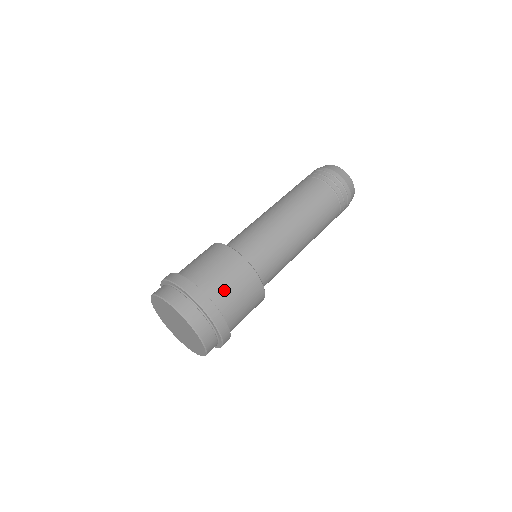
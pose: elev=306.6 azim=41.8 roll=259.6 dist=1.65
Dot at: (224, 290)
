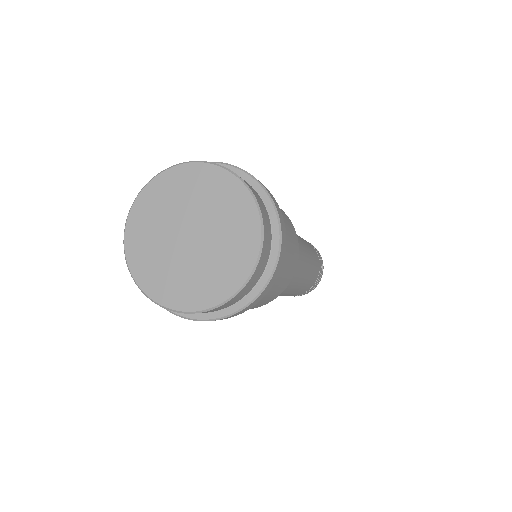
Dot at: occluded
